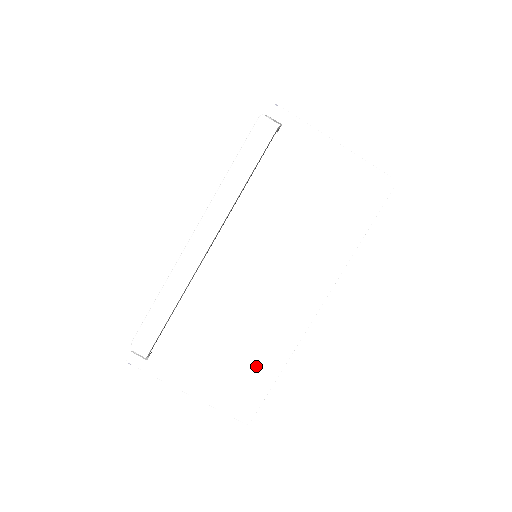
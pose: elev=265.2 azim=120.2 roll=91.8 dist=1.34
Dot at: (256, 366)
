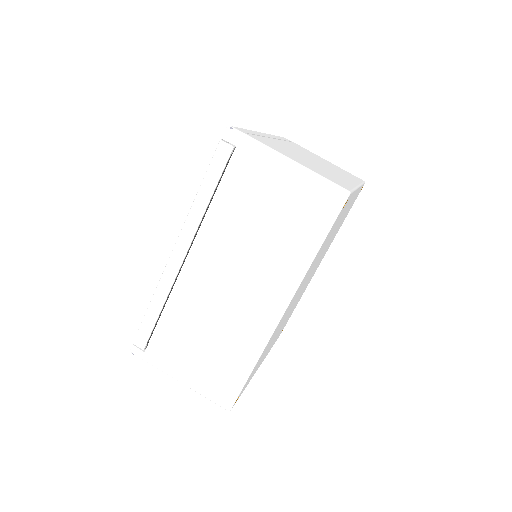
Dot at: (231, 362)
